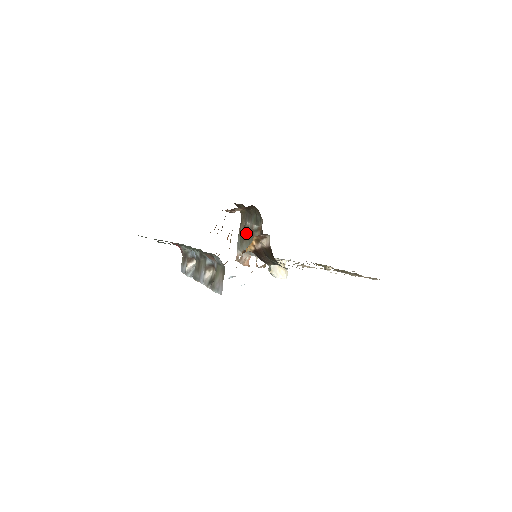
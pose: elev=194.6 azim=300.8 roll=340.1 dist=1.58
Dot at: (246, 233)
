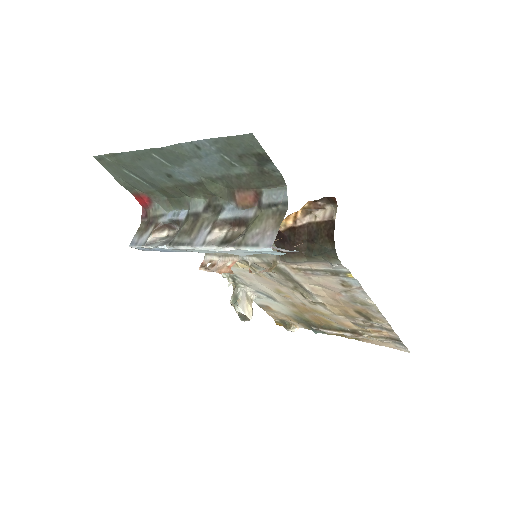
Dot at: occluded
